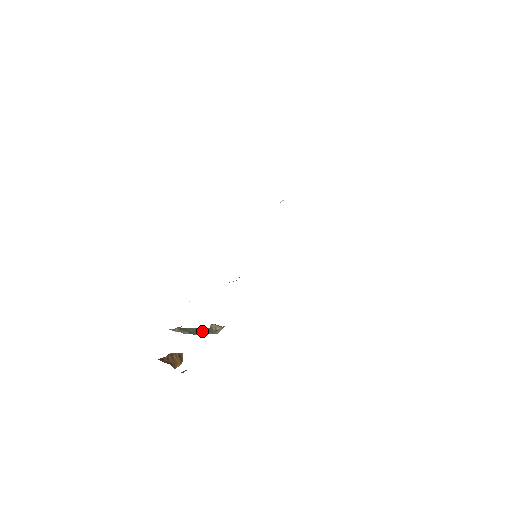
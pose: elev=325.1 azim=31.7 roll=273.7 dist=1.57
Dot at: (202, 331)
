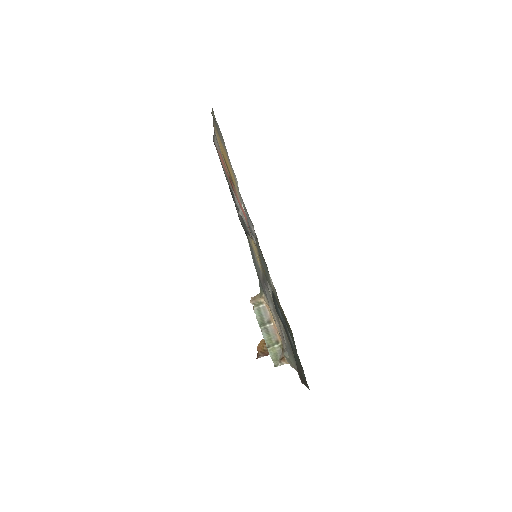
Dot at: (267, 324)
